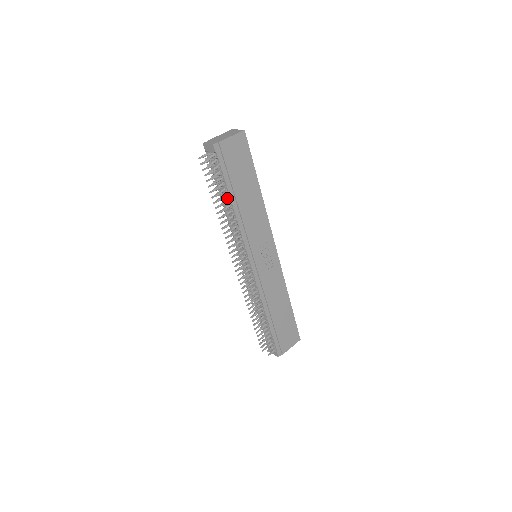
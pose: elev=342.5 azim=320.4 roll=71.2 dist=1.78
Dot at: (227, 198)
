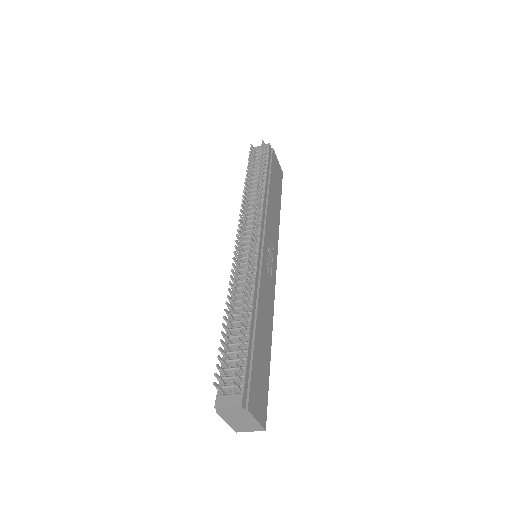
Dot at: occluded
